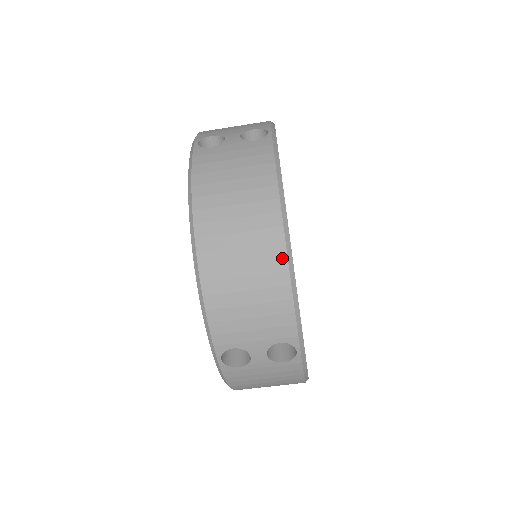
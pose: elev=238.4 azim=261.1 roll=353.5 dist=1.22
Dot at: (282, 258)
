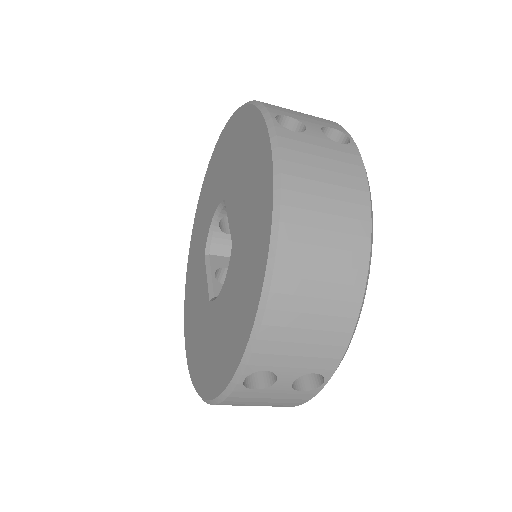
Dot at: (360, 288)
